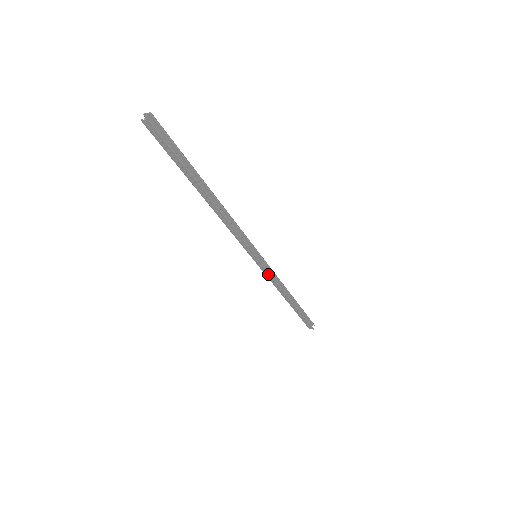
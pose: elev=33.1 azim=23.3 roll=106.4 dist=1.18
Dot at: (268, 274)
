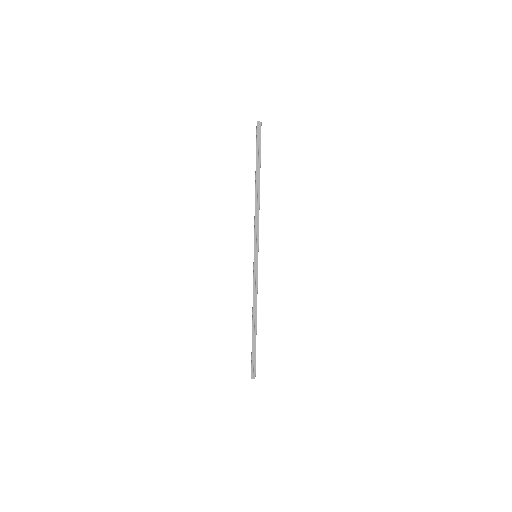
Dot at: (256, 279)
